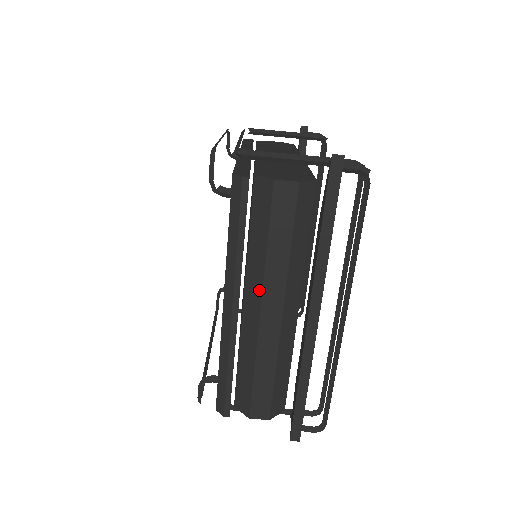
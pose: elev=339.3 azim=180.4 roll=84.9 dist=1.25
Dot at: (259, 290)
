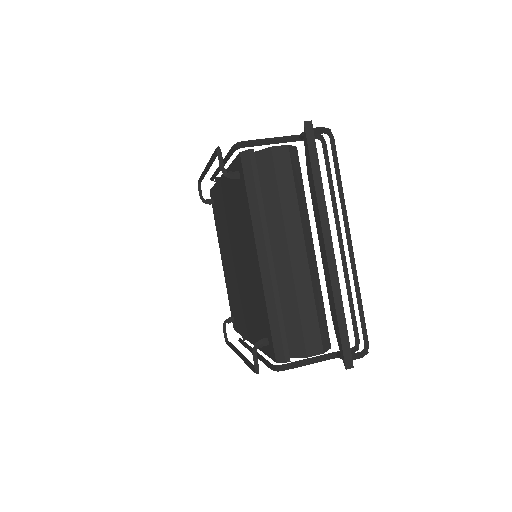
Dot at: (283, 236)
